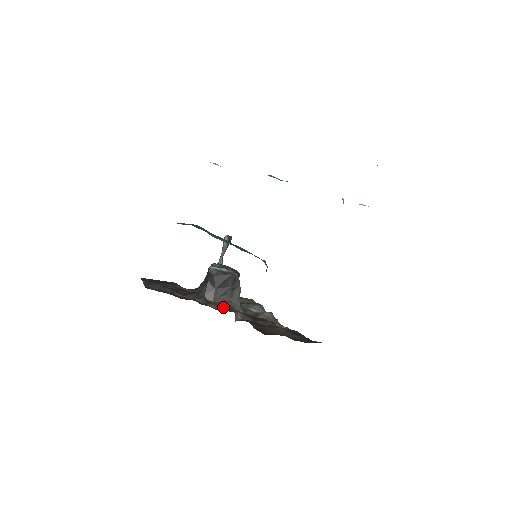
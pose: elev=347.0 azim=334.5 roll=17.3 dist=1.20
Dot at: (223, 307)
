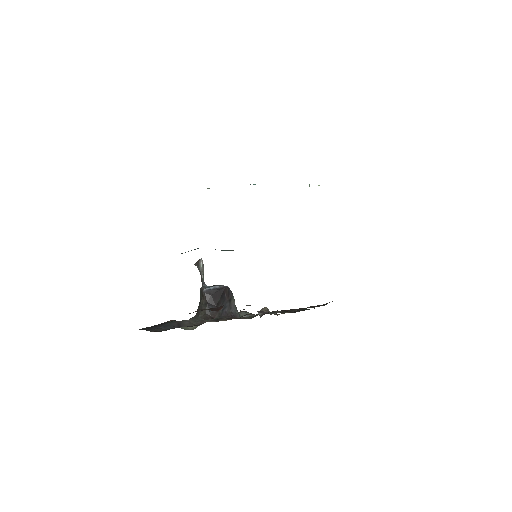
Dot at: (230, 318)
